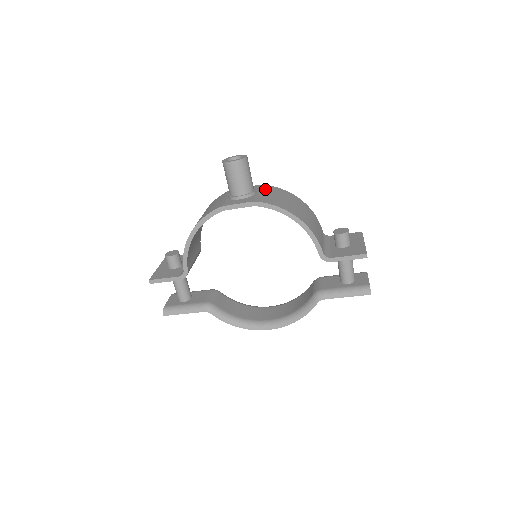
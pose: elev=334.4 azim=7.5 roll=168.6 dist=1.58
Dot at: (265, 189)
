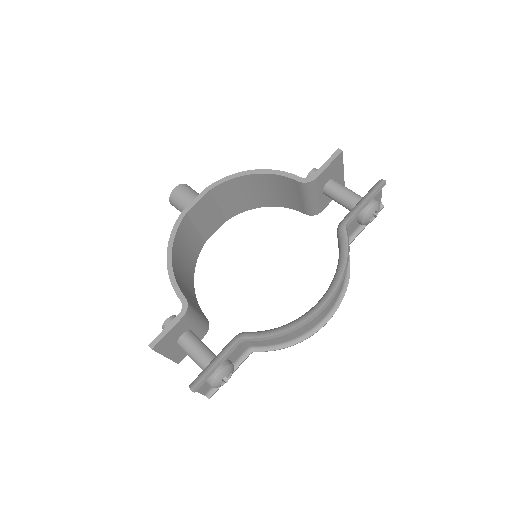
Dot at: occluded
